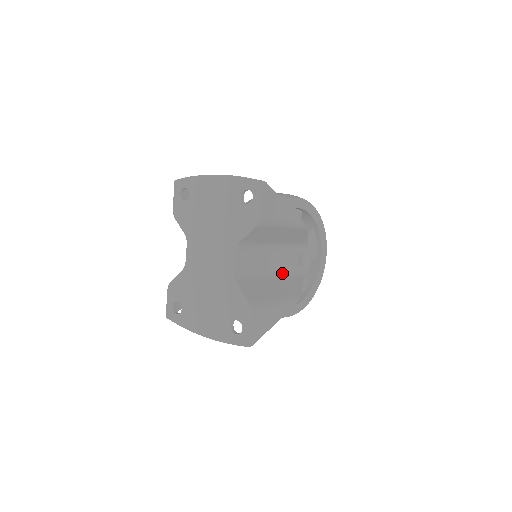
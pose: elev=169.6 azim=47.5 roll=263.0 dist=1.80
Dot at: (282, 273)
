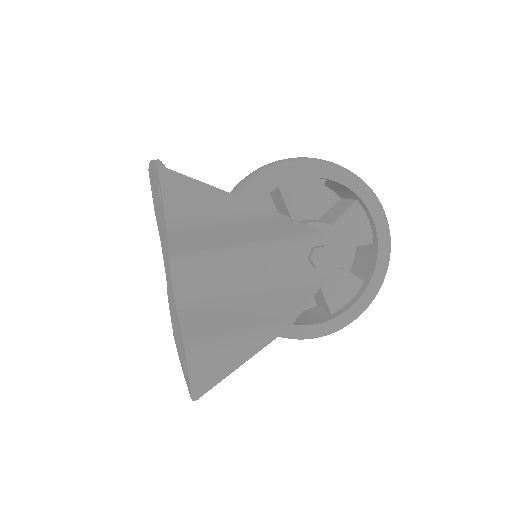
Dot at: (275, 282)
